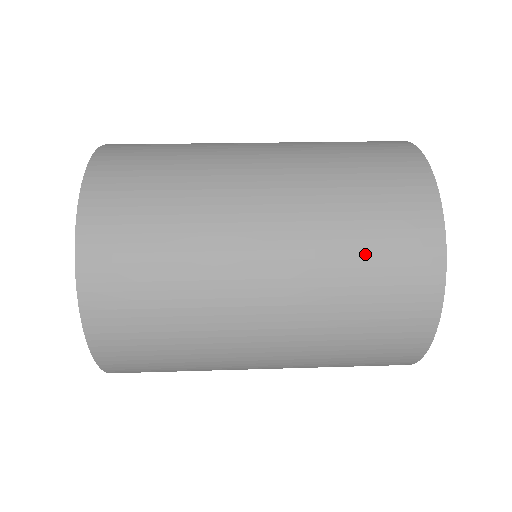
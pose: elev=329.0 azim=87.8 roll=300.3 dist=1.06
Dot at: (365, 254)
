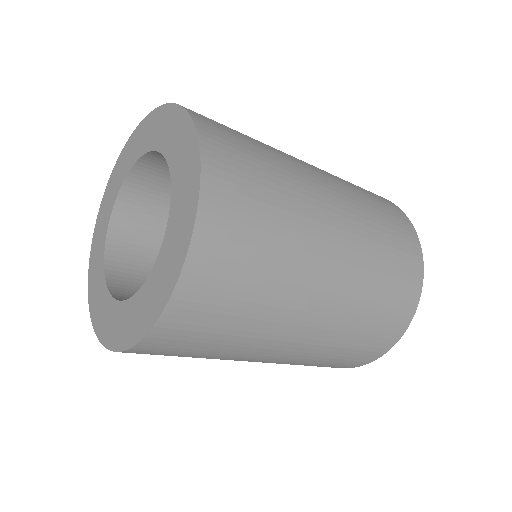
Dot at: occluded
